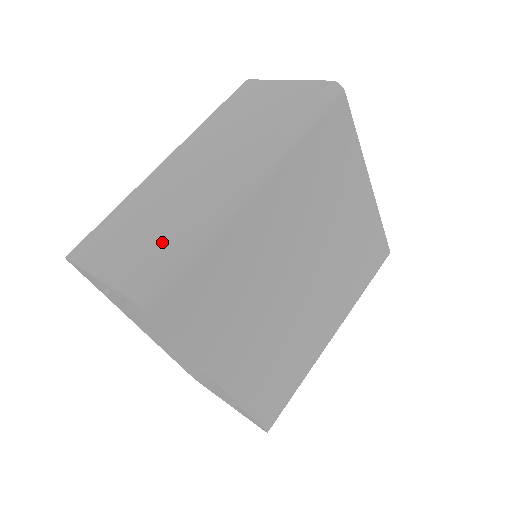
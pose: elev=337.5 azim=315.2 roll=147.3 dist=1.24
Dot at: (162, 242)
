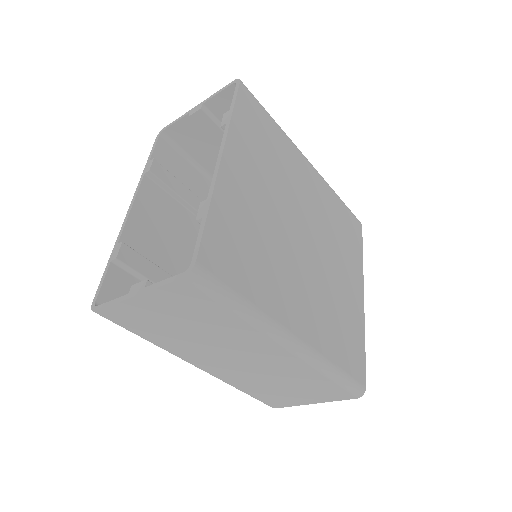
Dot at: occluded
